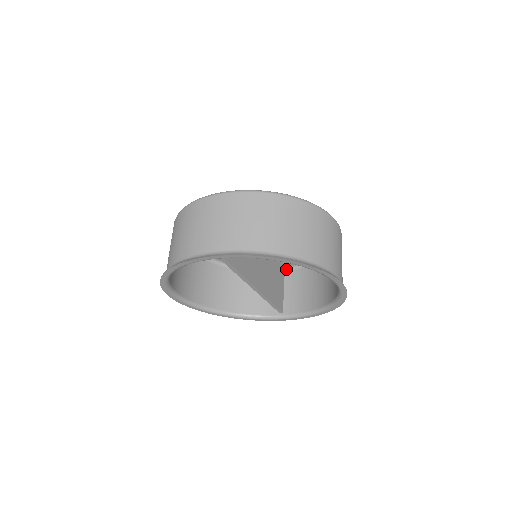
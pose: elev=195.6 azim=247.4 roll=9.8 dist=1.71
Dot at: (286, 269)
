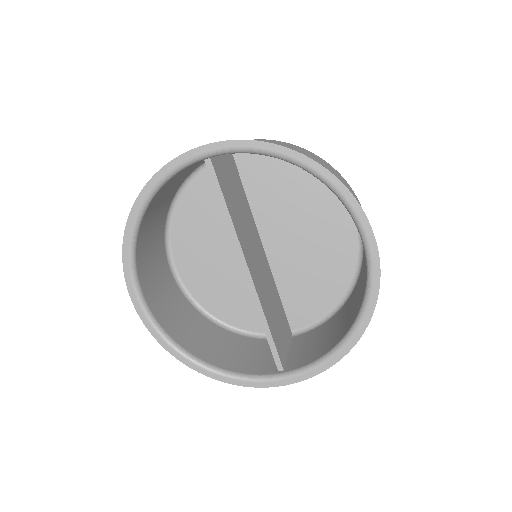
Dot at: (294, 334)
